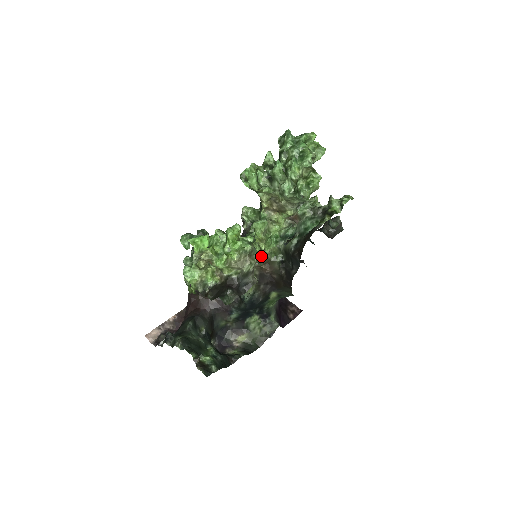
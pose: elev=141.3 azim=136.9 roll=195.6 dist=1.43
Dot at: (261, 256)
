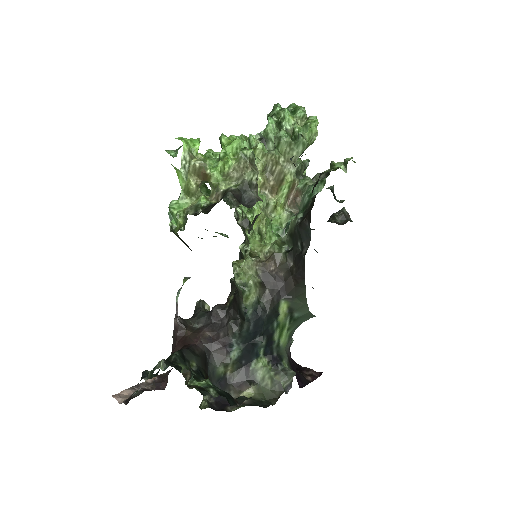
Dot at: (262, 255)
